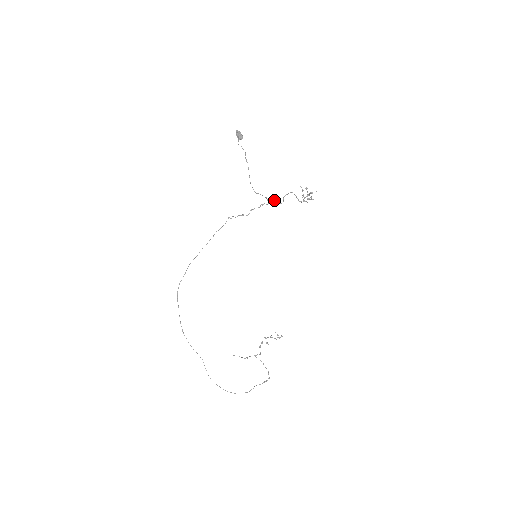
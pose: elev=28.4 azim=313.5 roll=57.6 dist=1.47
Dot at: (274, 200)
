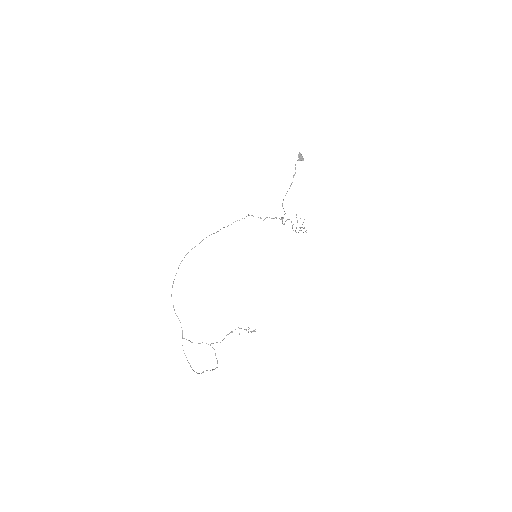
Dot at: (282, 219)
